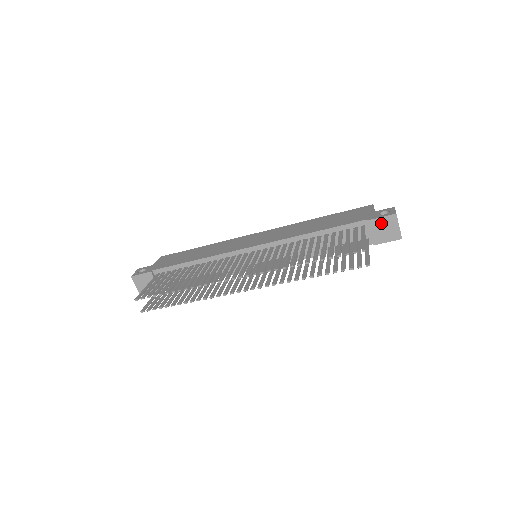
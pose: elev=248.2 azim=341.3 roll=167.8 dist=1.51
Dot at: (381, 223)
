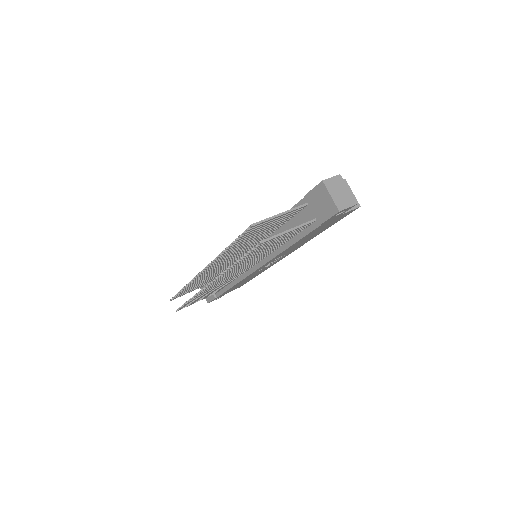
Dot at: (315, 196)
